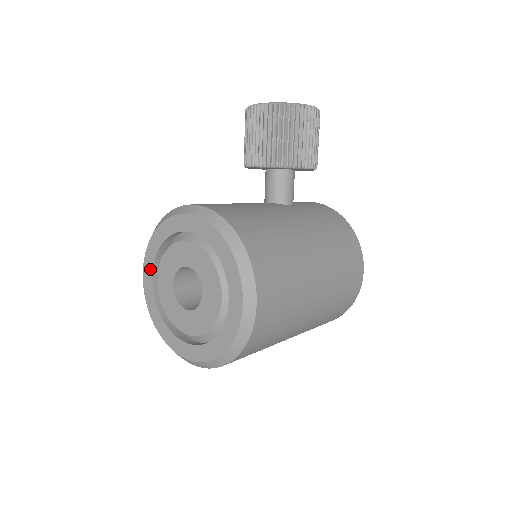
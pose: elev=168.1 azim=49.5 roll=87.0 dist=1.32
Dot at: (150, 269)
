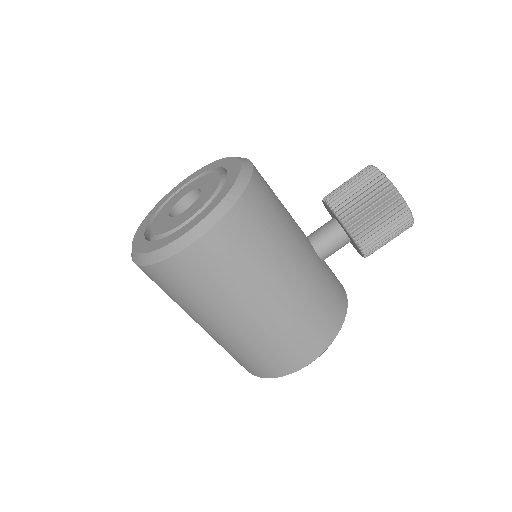
Dot at: (189, 179)
